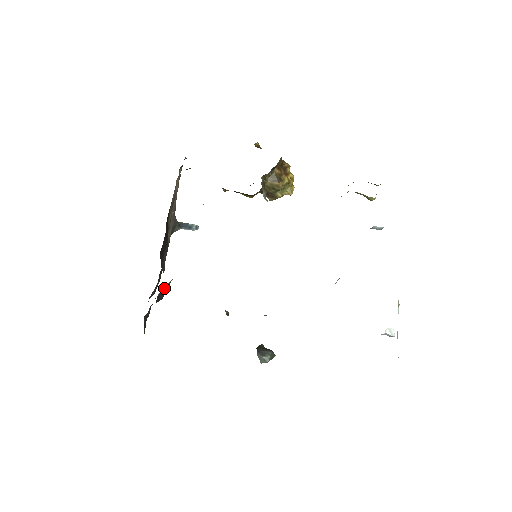
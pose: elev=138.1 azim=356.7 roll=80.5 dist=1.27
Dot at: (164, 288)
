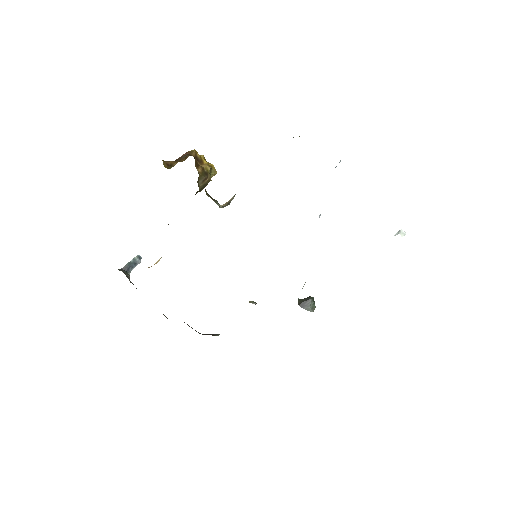
Dot at: occluded
